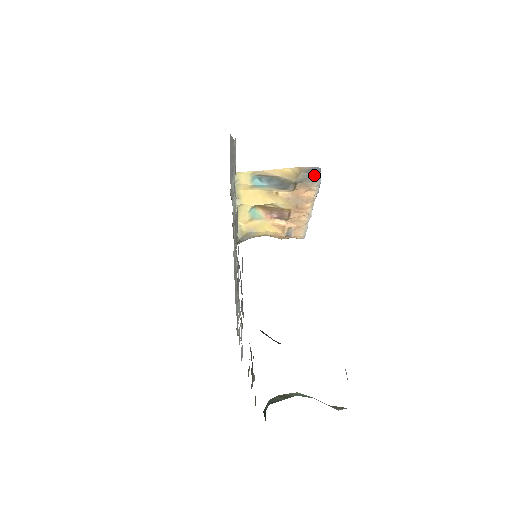
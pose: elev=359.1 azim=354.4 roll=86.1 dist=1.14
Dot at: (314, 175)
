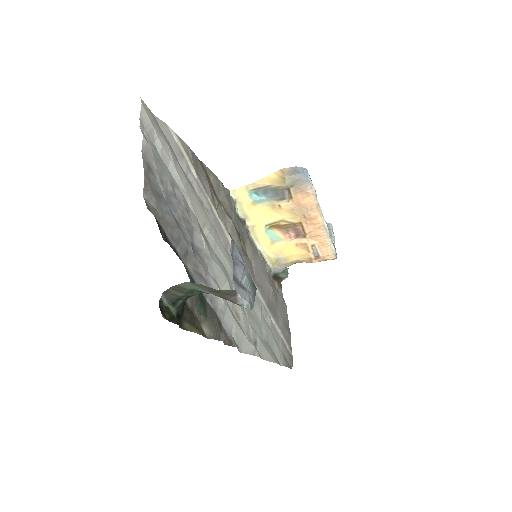
Dot at: (301, 177)
